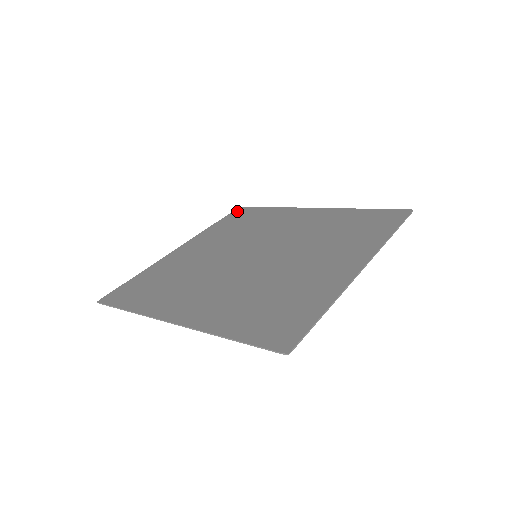
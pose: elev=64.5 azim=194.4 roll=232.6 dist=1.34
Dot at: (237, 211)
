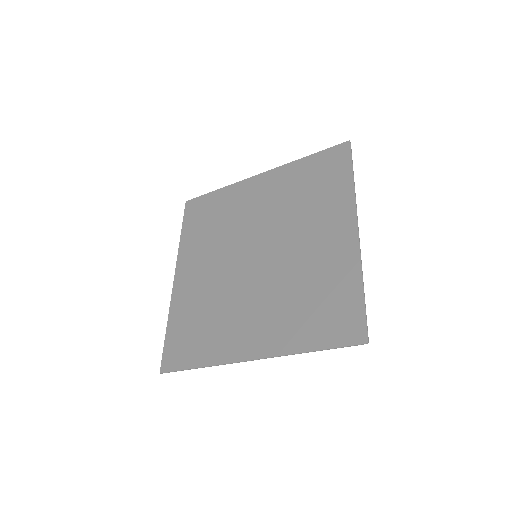
Dot at: (337, 150)
